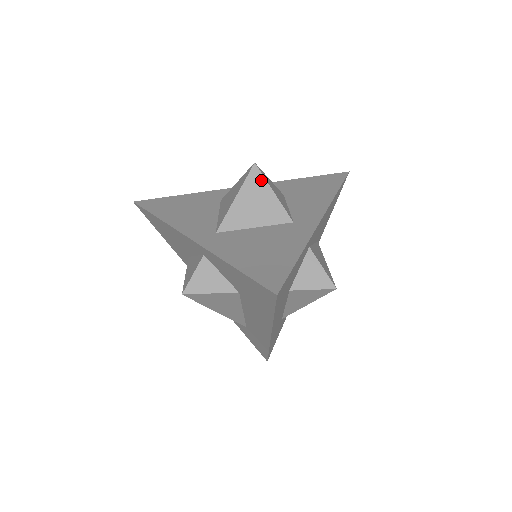
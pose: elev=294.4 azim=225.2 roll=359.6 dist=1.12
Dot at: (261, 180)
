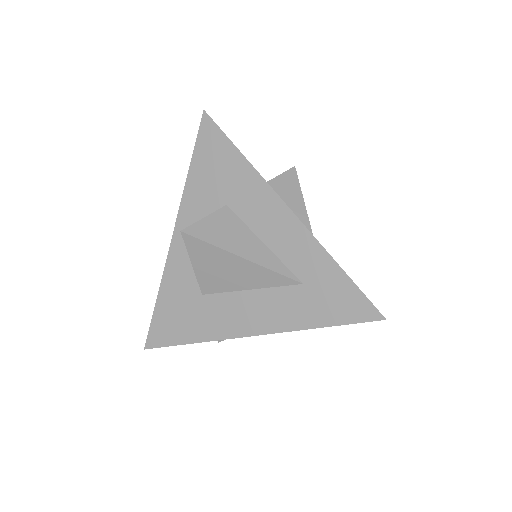
Dot at: occluded
